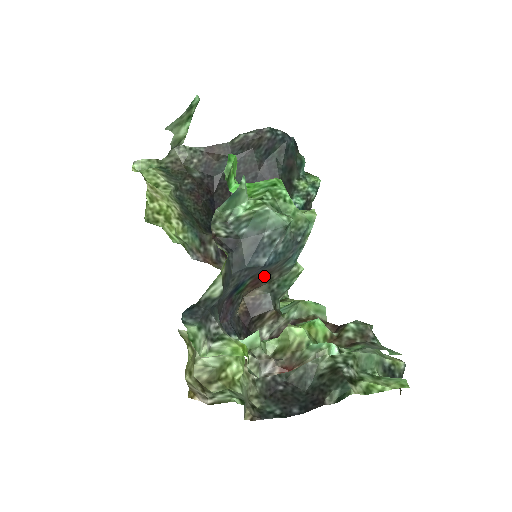
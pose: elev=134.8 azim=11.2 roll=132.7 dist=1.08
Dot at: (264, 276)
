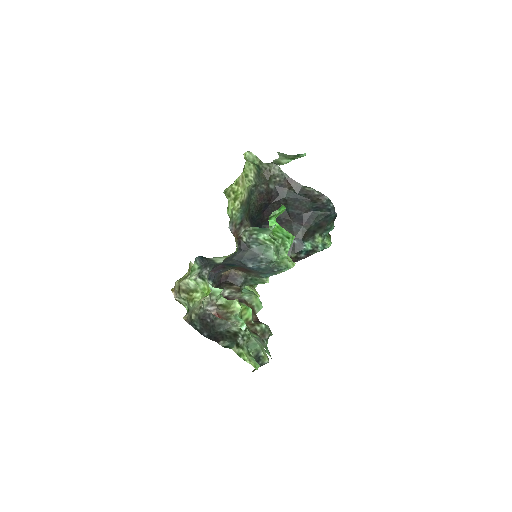
Dot at: (247, 270)
